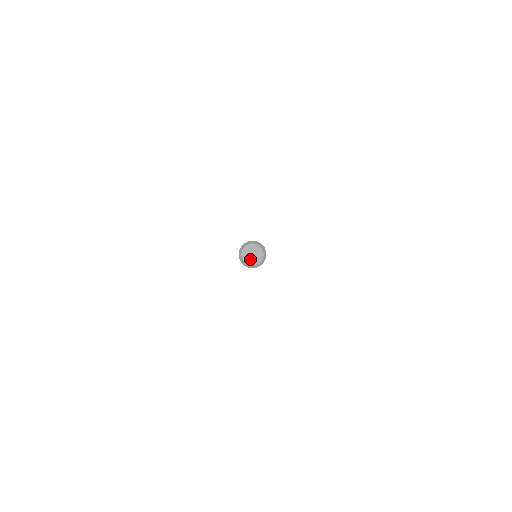
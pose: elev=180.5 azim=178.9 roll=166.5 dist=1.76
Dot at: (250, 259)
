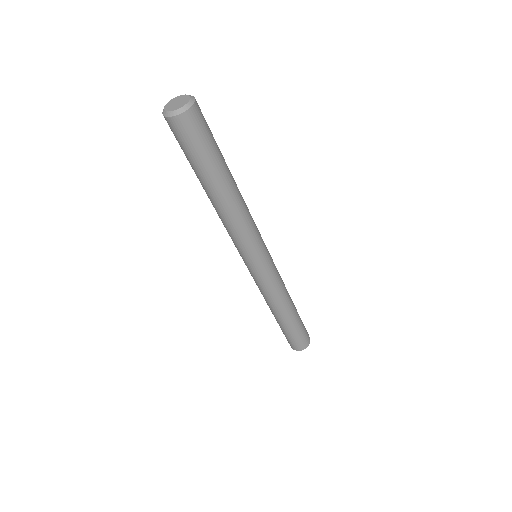
Dot at: (174, 107)
